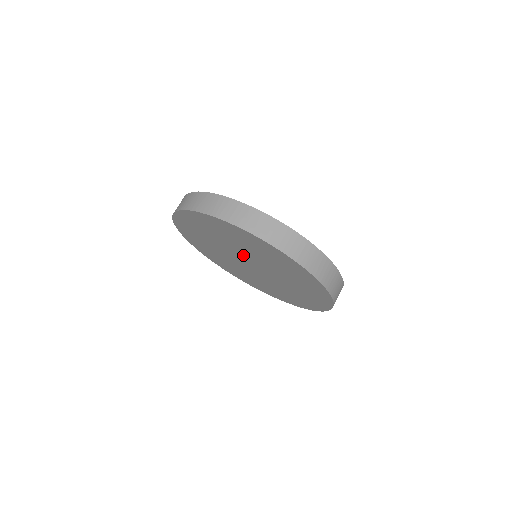
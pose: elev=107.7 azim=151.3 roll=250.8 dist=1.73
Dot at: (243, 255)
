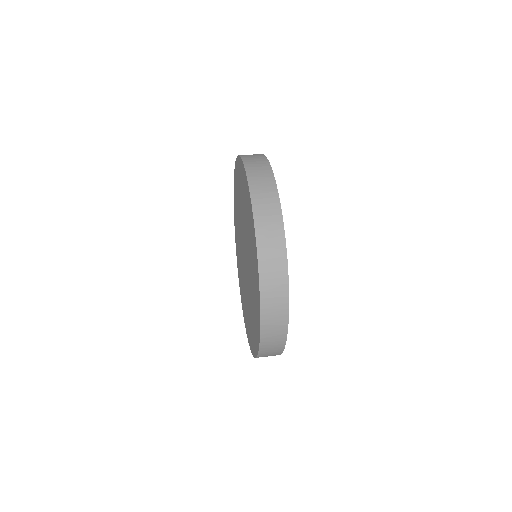
Dot at: occluded
